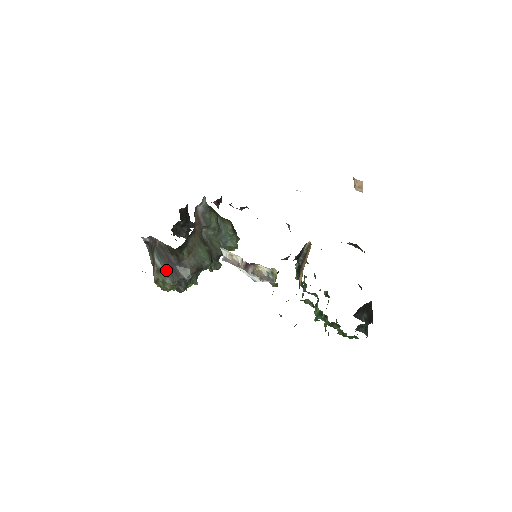
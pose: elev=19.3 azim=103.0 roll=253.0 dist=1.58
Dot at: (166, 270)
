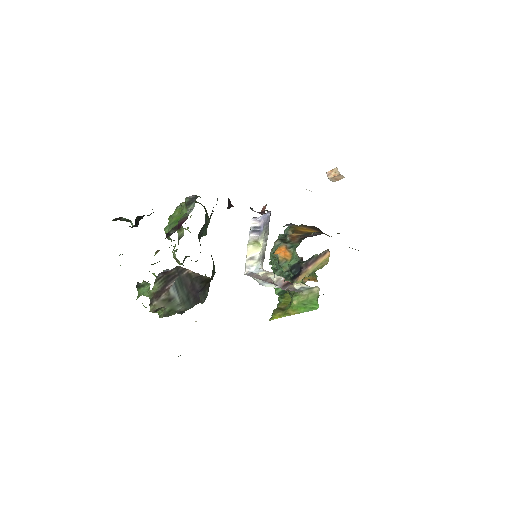
Dot at: (183, 299)
